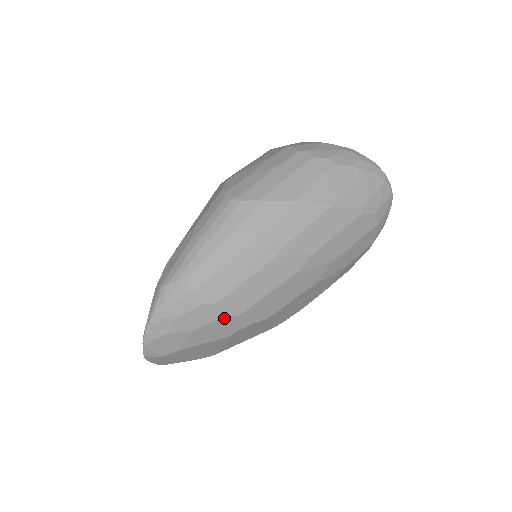
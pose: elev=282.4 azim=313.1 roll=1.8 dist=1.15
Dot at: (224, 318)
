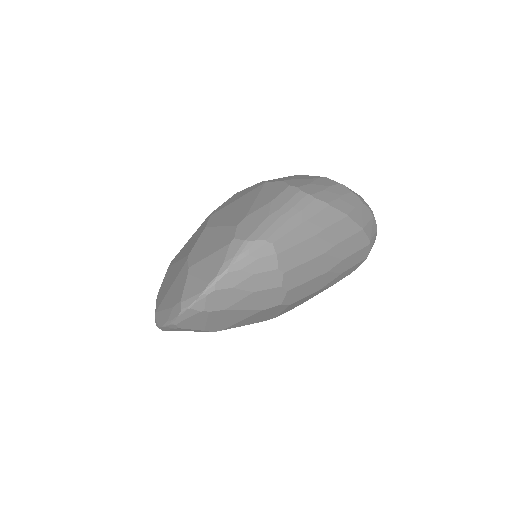
Dot at: (279, 289)
